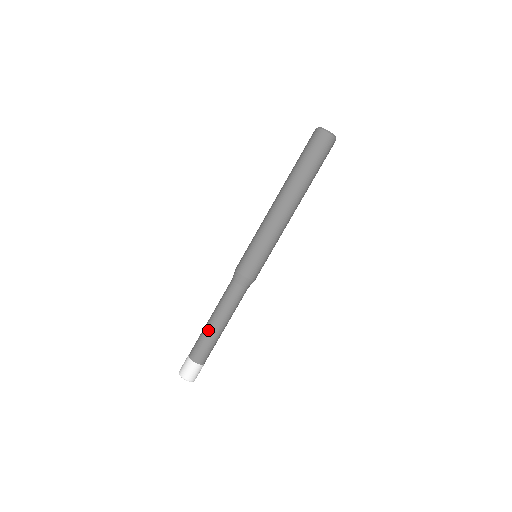
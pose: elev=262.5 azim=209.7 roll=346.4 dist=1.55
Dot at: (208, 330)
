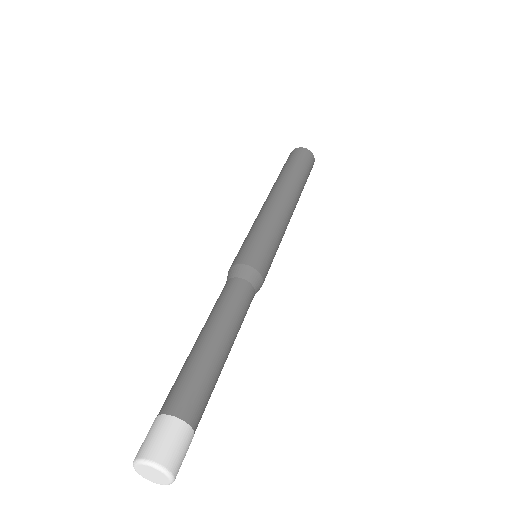
Dot at: (196, 351)
